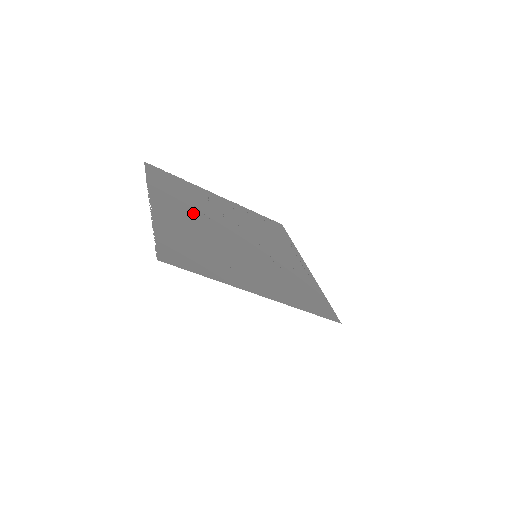
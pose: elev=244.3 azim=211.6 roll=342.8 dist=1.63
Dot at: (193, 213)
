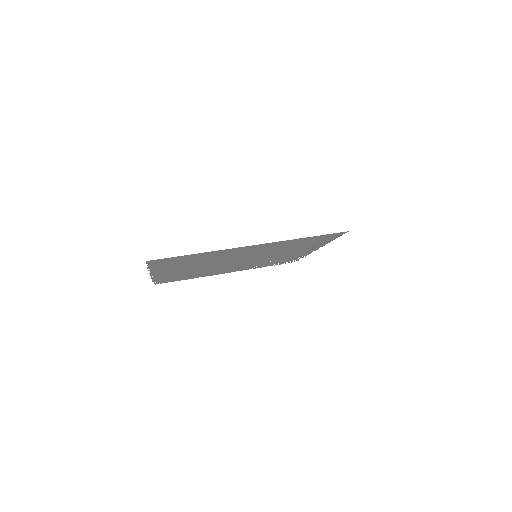
Dot at: (194, 270)
